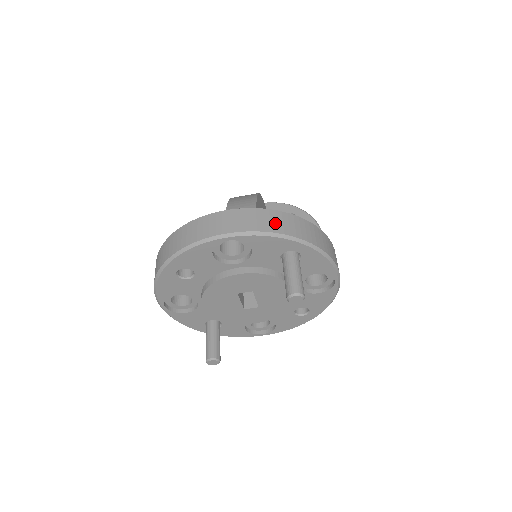
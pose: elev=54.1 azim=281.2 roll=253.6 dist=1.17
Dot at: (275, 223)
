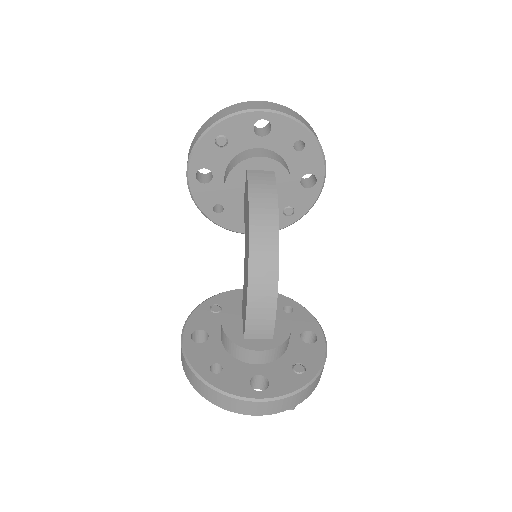
Dot at: (294, 402)
